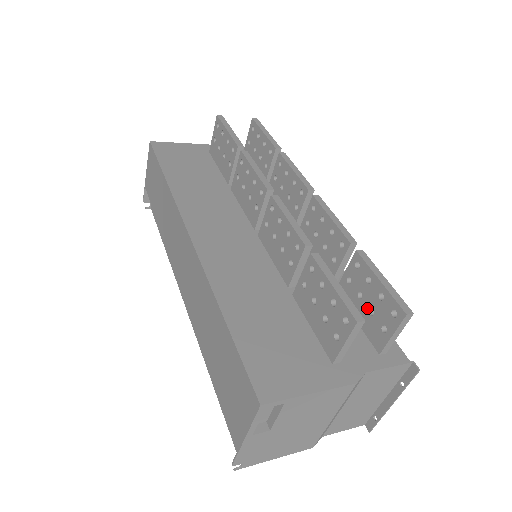
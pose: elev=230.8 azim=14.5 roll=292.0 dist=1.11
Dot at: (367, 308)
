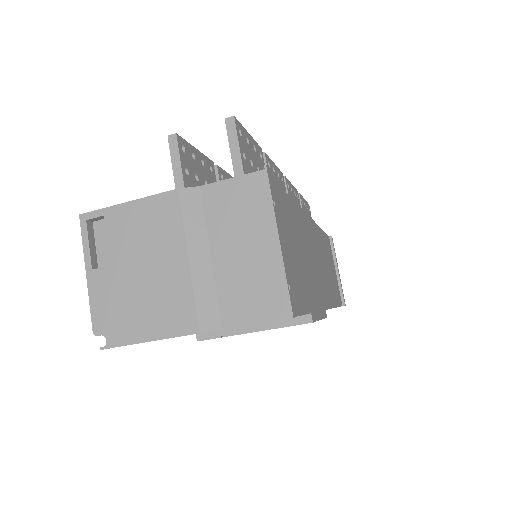
Dot at: occluded
